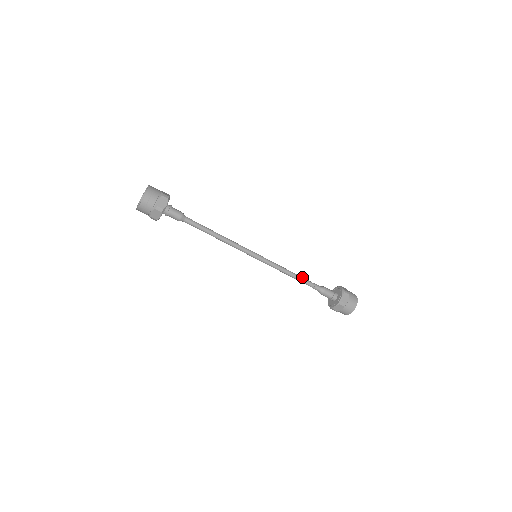
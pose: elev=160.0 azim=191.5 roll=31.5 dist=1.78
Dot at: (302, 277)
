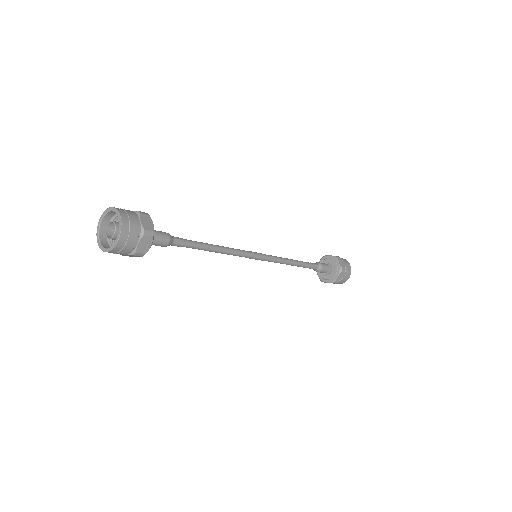
Dot at: (299, 261)
